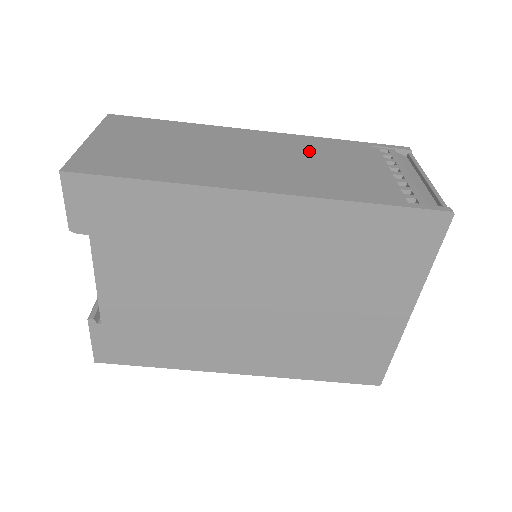
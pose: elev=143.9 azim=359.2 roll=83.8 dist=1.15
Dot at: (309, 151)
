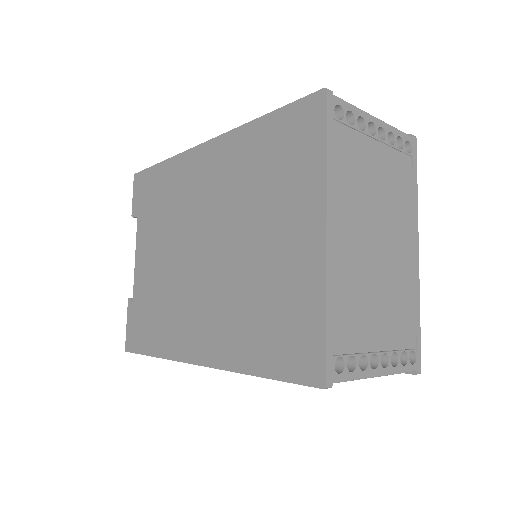
Dot at: occluded
